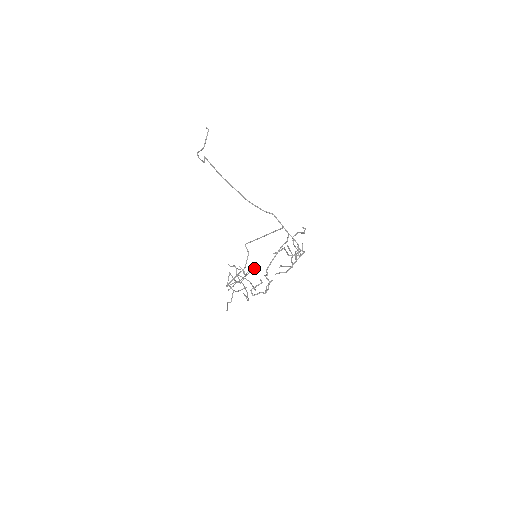
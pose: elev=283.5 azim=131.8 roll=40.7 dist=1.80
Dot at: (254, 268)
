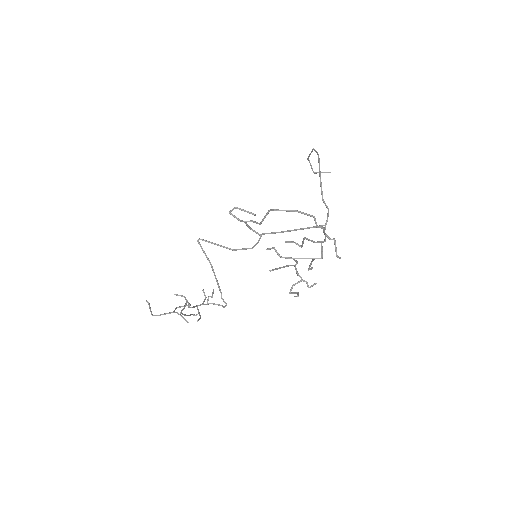
Dot at: (224, 306)
